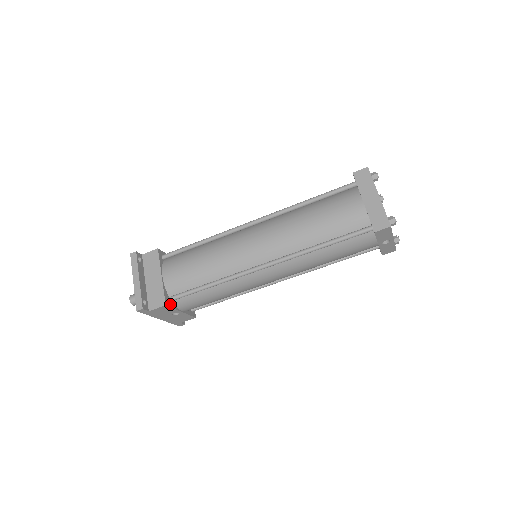
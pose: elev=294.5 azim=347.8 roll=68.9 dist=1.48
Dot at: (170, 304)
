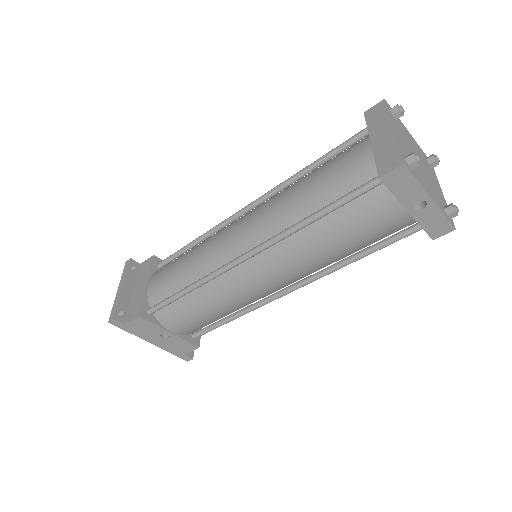
Dot at: (149, 318)
